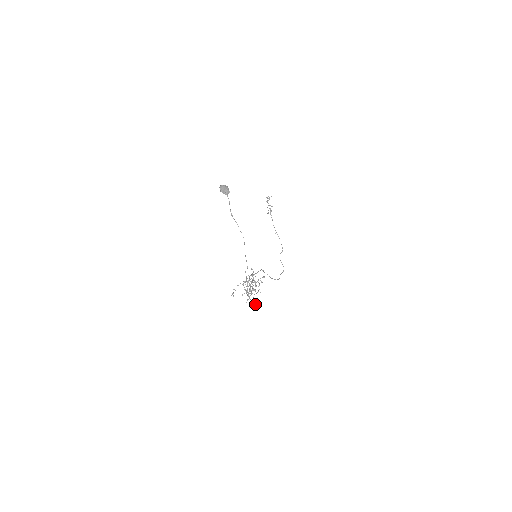
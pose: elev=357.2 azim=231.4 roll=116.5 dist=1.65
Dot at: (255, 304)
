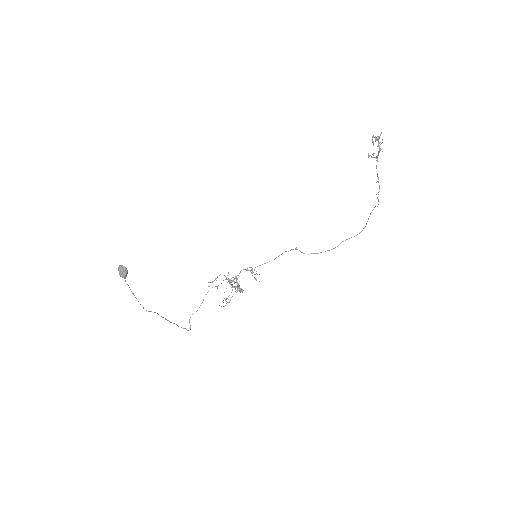
Dot at: (190, 329)
